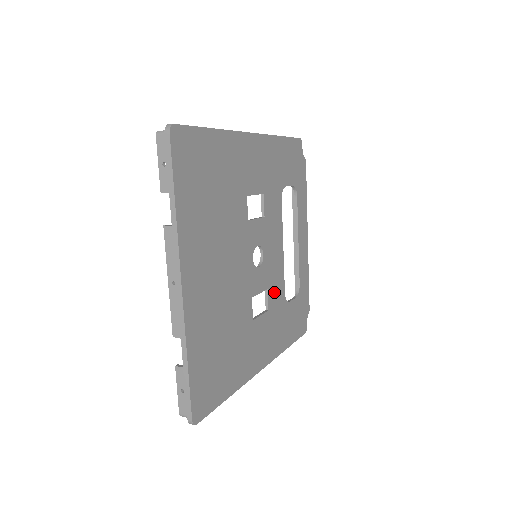
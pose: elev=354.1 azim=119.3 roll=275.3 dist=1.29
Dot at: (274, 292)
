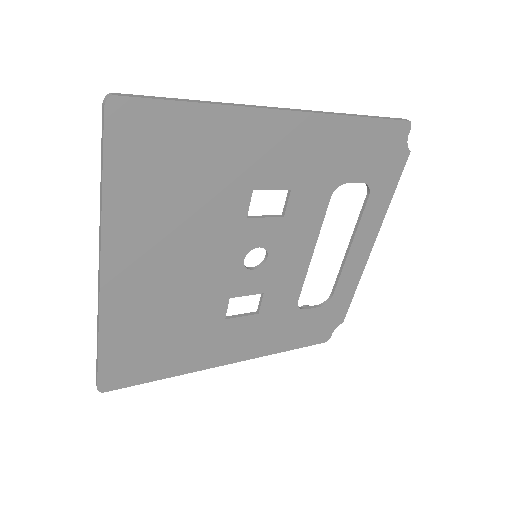
Dot at: (277, 297)
